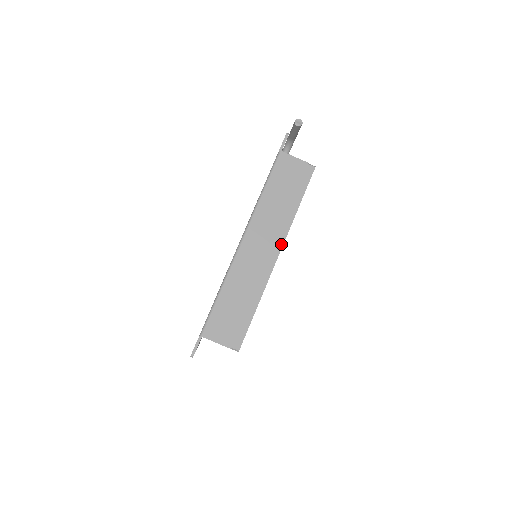
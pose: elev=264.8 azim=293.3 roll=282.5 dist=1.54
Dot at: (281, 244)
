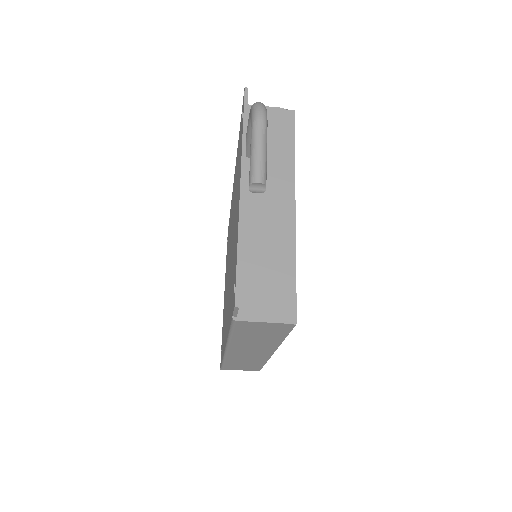
Dot at: (273, 351)
